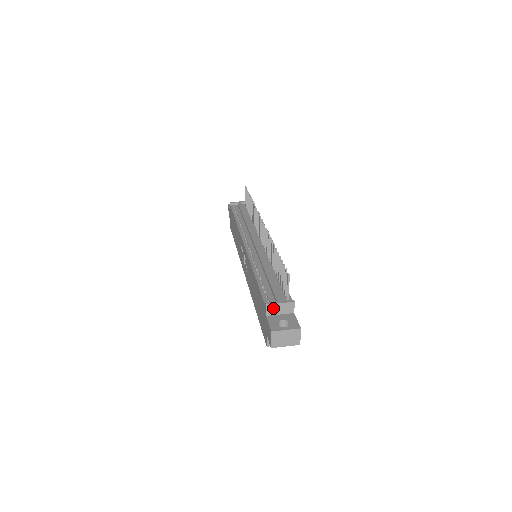
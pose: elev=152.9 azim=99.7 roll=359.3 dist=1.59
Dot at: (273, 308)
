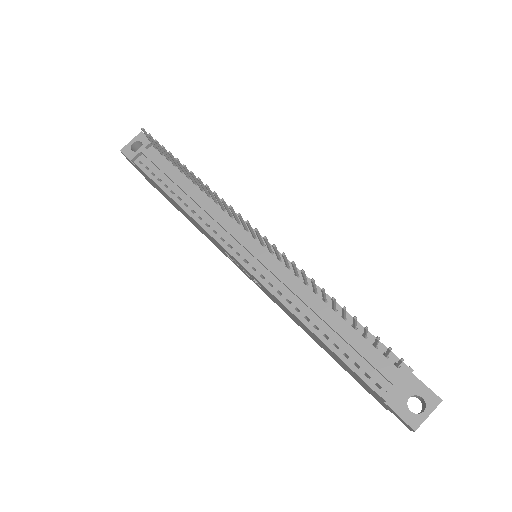
Dot at: occluded
